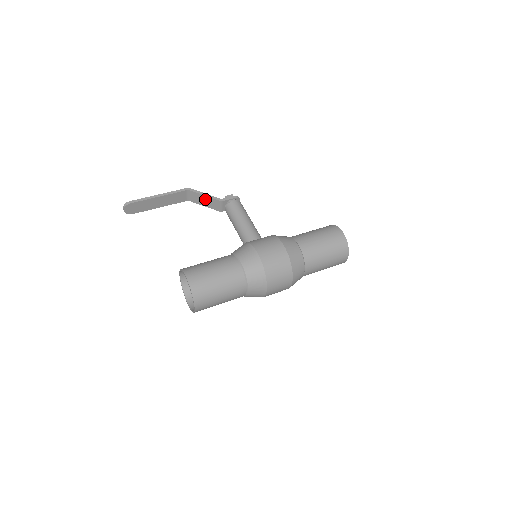
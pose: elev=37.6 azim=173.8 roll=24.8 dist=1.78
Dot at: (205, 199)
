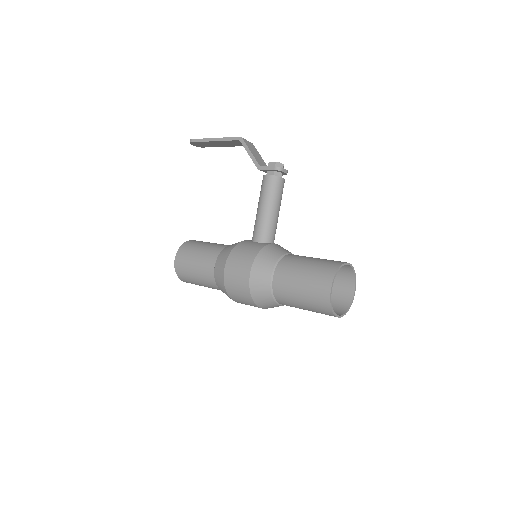
Dot at: occluded
